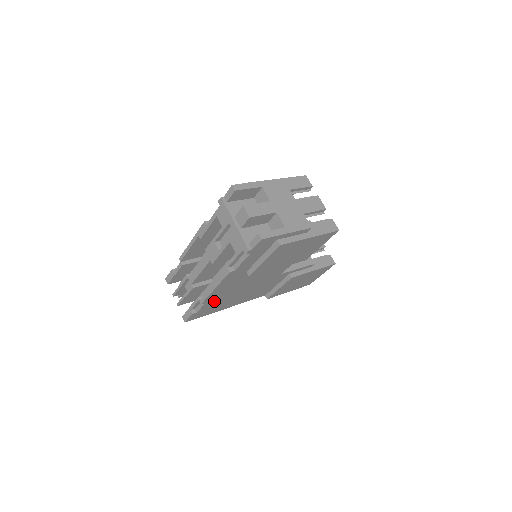
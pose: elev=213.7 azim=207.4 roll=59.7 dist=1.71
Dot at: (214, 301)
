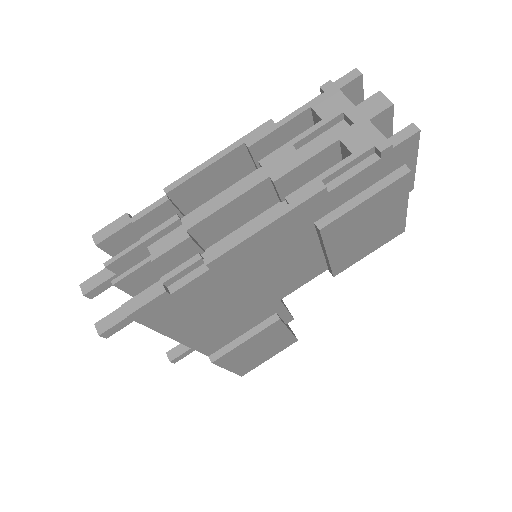
Dot at: (212, 281)
